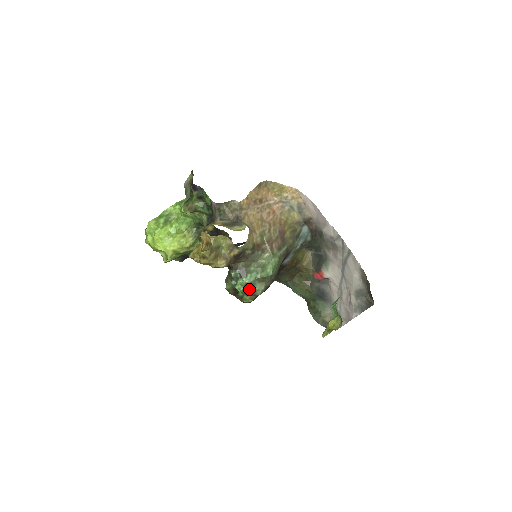
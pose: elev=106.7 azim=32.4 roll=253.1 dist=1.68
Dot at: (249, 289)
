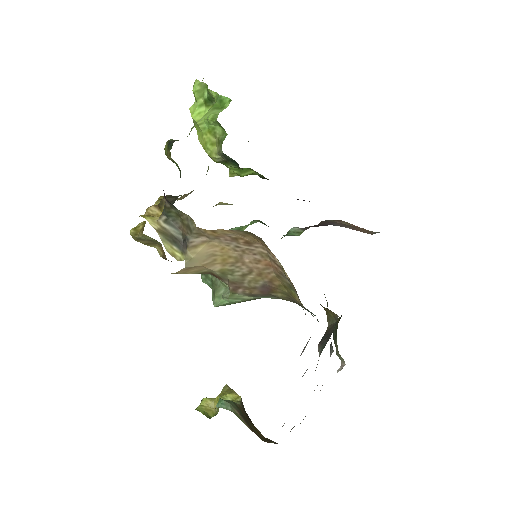
Dot at: occluded
